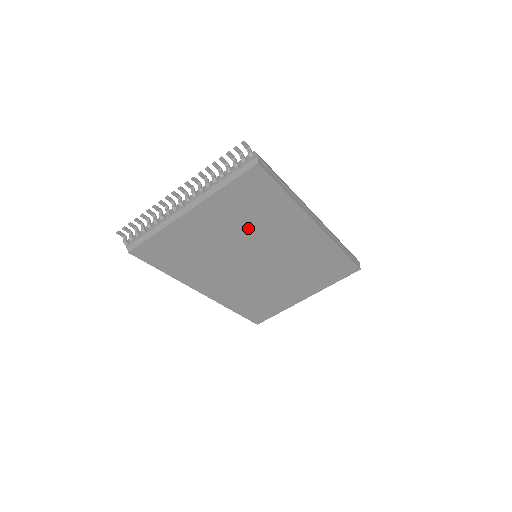
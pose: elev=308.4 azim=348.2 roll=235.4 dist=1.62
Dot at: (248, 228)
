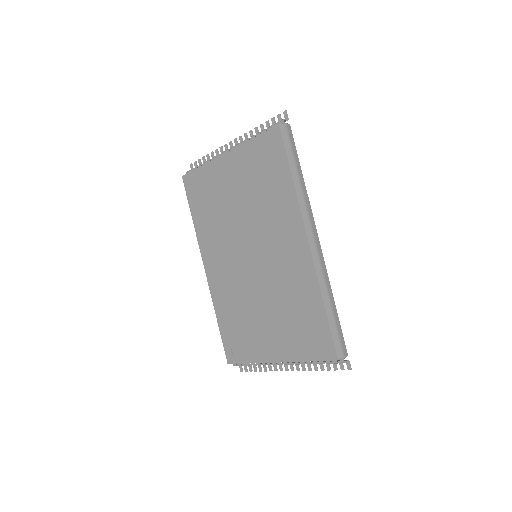
Dot at: (255, 202)
